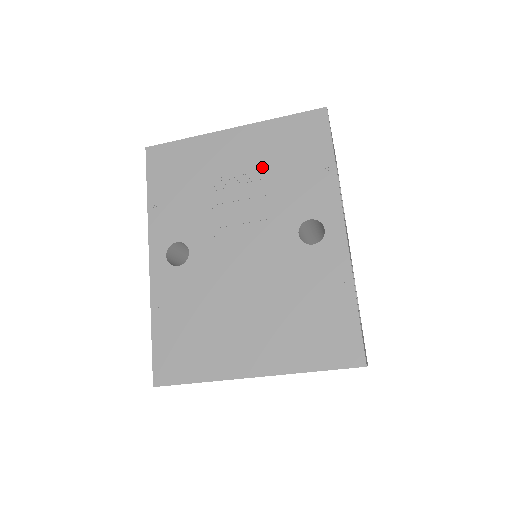
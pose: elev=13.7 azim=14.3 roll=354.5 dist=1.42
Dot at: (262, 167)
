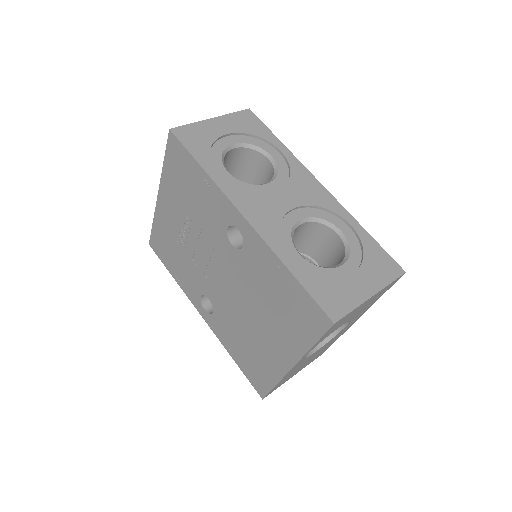
Dot at: (185, 210)
